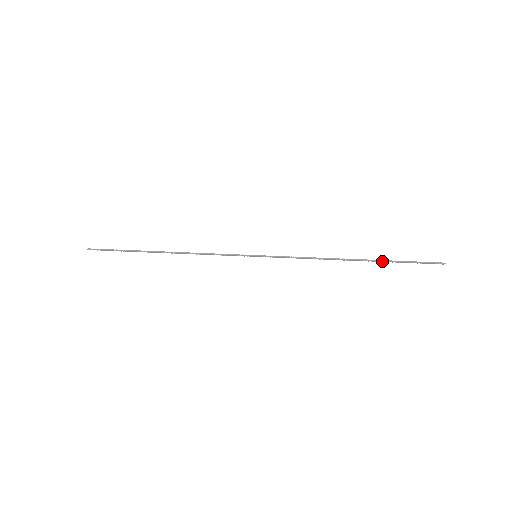
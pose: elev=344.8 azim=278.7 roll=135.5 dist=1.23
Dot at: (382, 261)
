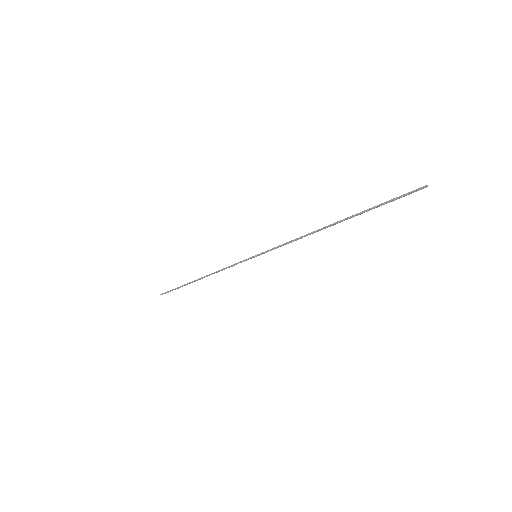
Dot at: (359, 214)
